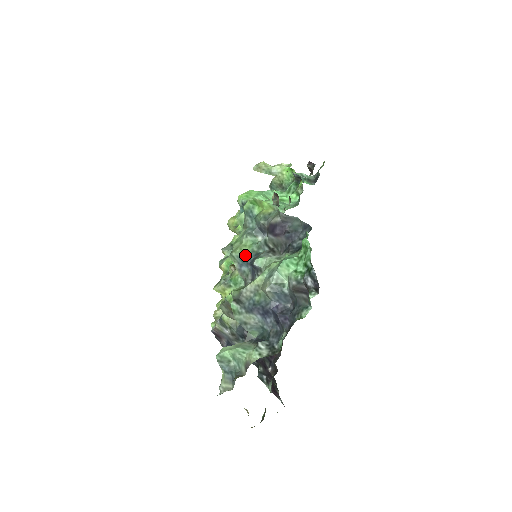
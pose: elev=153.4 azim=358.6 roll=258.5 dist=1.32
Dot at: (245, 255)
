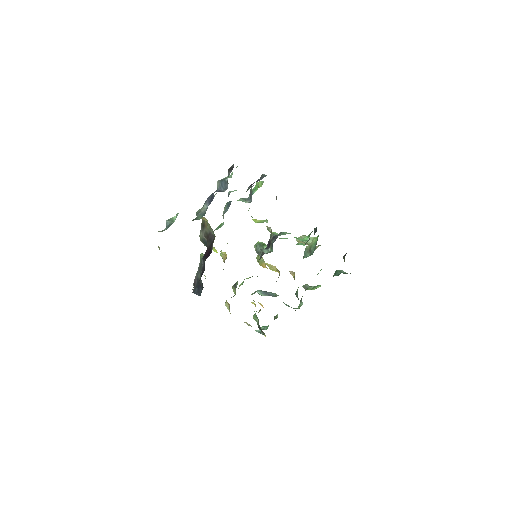
Dot at: (231, 201)
